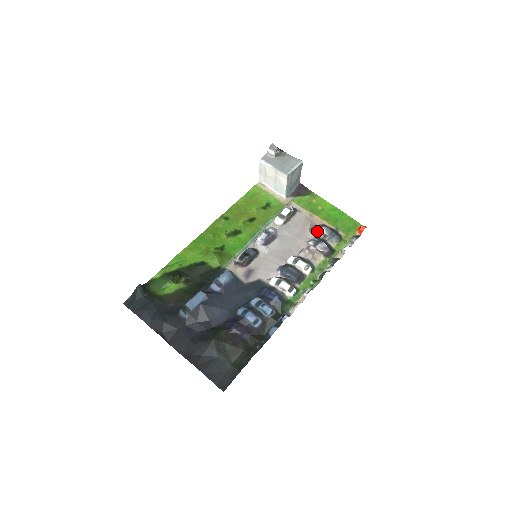
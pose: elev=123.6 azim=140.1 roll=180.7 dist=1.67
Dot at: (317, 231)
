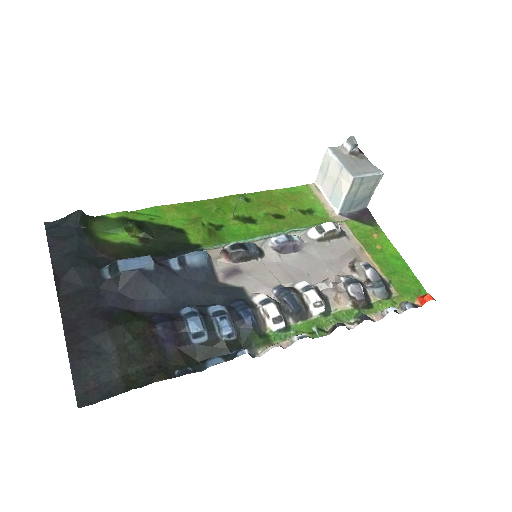
Dot at: (359, 269)
